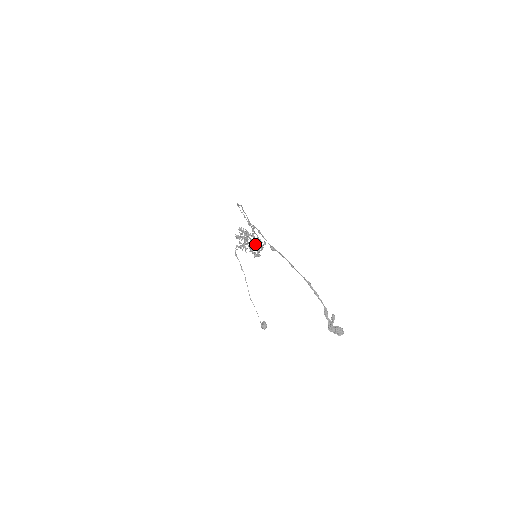
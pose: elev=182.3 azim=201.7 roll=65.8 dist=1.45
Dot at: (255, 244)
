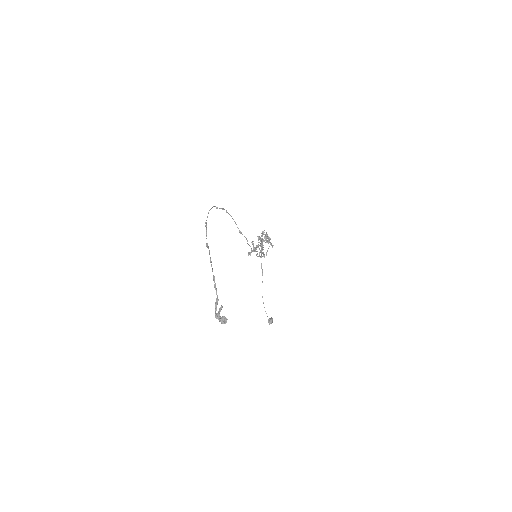
Dot at: occluded
